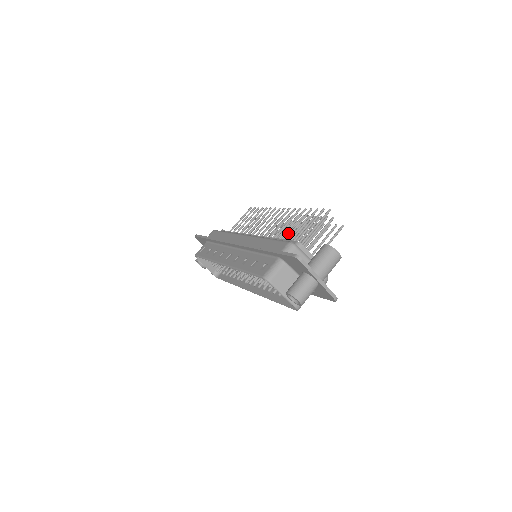
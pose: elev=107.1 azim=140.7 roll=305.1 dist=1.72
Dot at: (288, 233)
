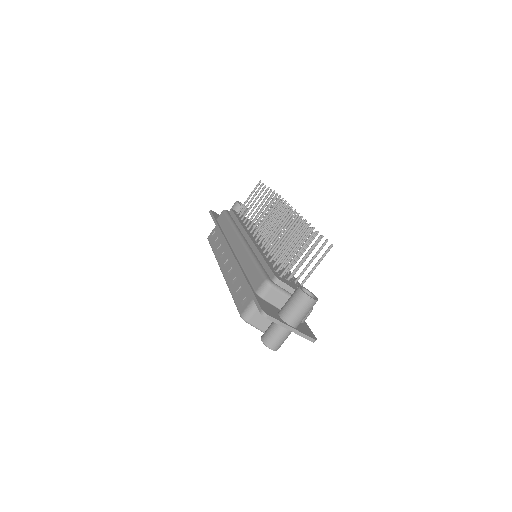
Dot at: (283, 238)
